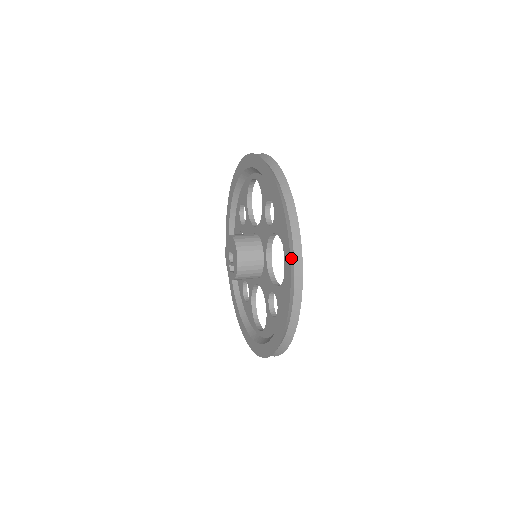
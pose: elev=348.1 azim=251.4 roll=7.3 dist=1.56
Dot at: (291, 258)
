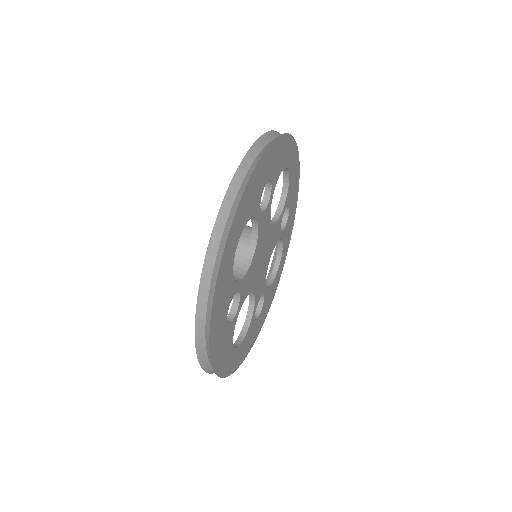
Dot at: occluded
